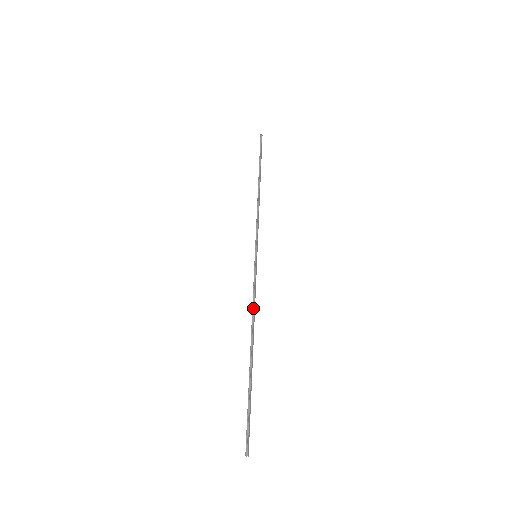
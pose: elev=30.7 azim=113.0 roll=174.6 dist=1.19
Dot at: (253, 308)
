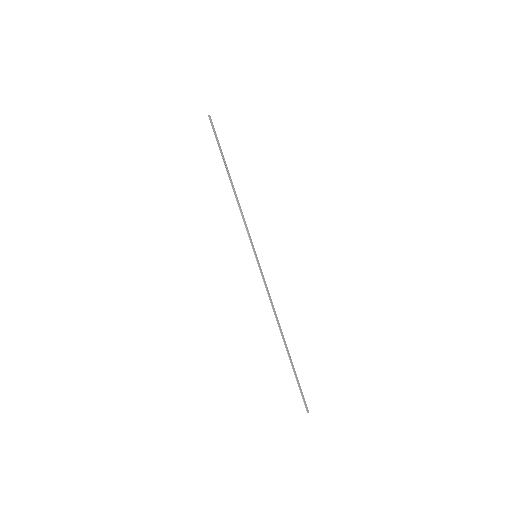
Dot at: (271, 305)
